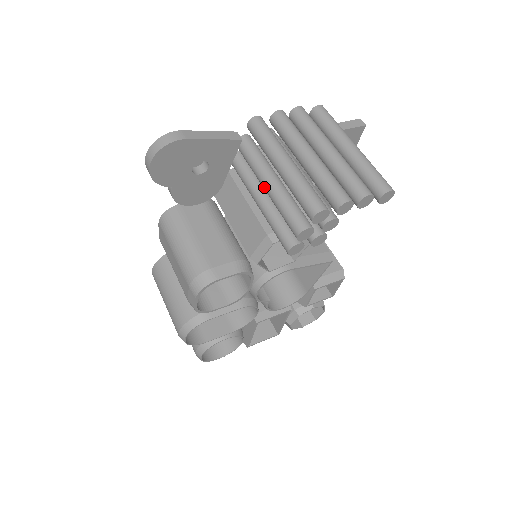
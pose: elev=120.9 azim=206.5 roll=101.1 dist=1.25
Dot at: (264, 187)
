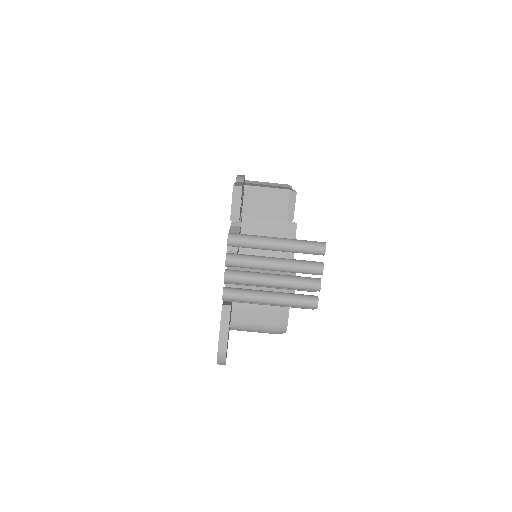
Dot at: occluded
